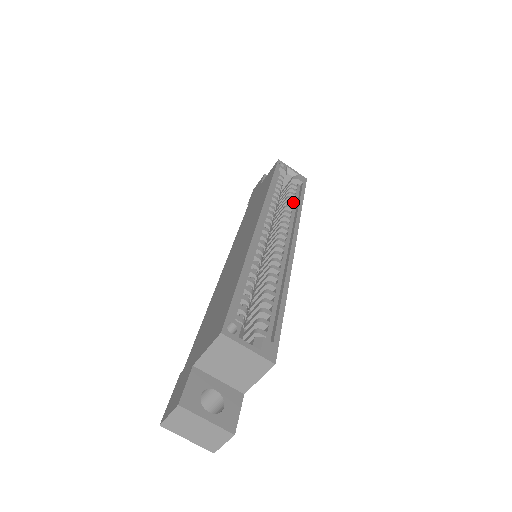
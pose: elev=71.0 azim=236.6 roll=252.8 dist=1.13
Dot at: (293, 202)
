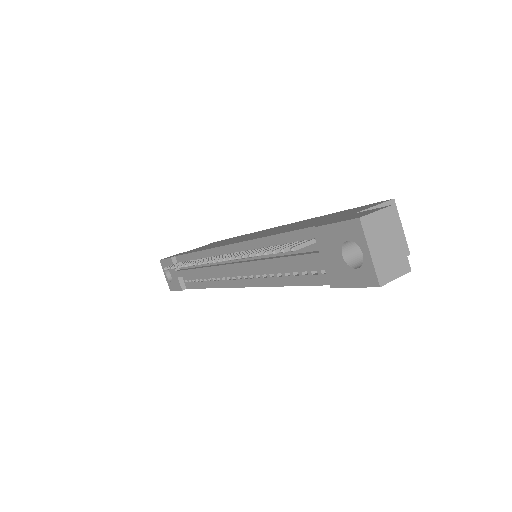
Dot at: occluded
